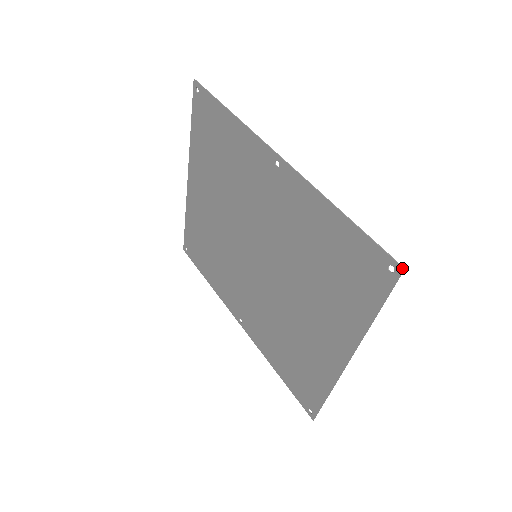
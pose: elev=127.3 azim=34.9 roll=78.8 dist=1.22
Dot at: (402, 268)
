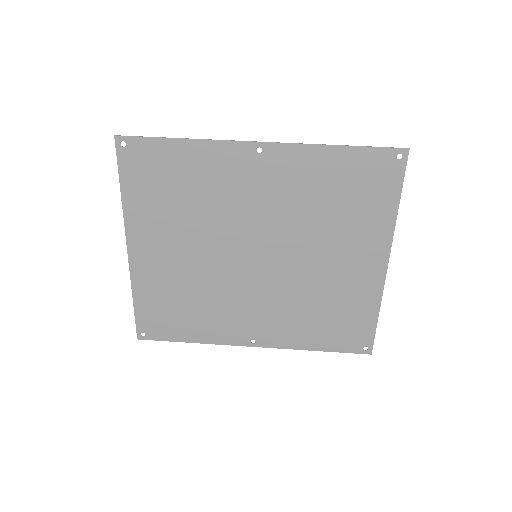
Dot at: (408, 149)
